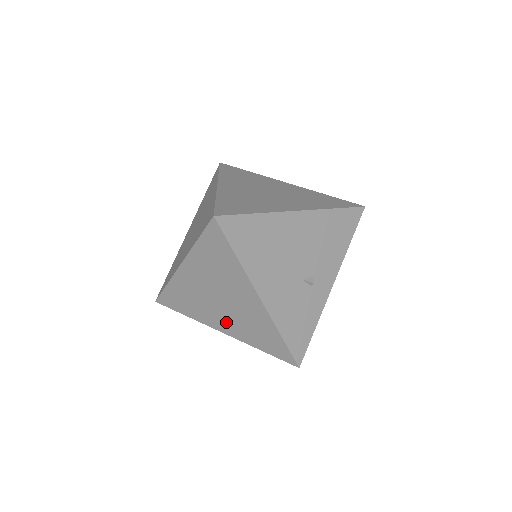
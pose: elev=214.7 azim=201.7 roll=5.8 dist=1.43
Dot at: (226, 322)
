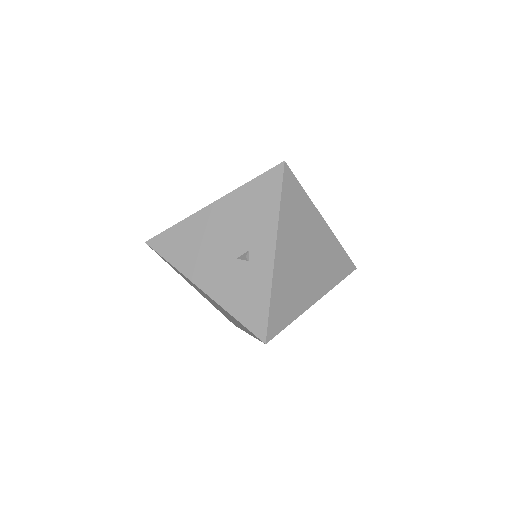
Dot at: (235, 322)
